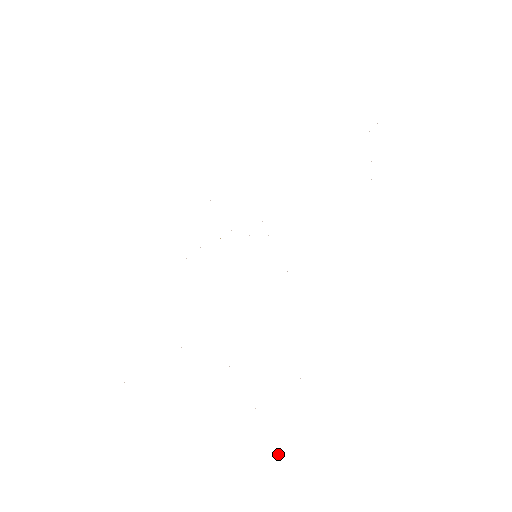
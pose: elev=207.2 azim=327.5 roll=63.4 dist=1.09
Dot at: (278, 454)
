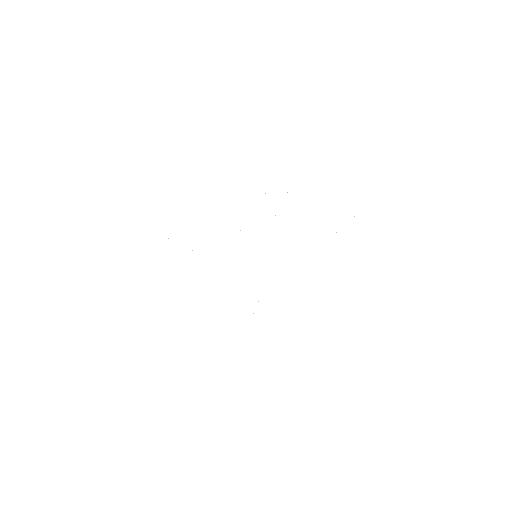
Dot at: occluded
